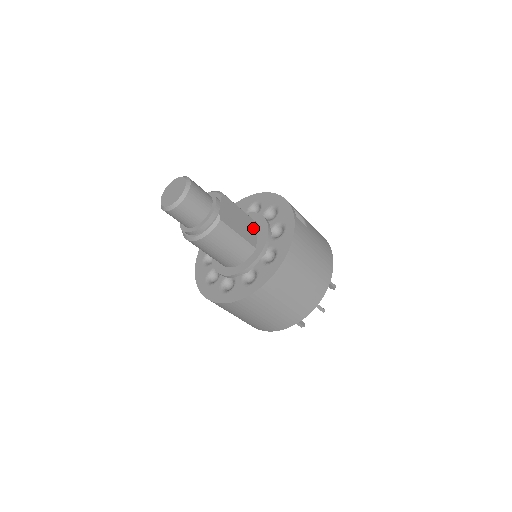
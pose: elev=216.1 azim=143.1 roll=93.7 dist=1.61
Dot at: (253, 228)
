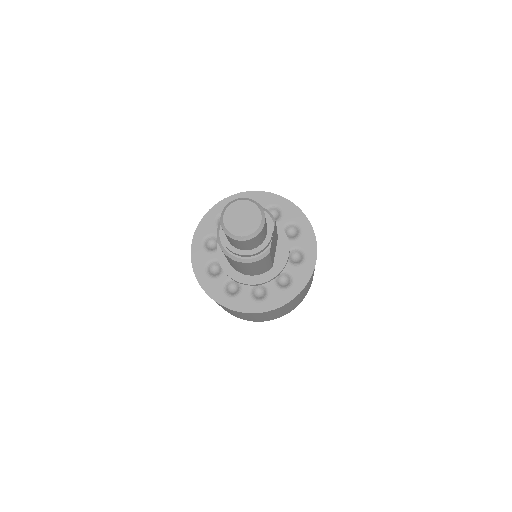
Dot at: (276, 245)
